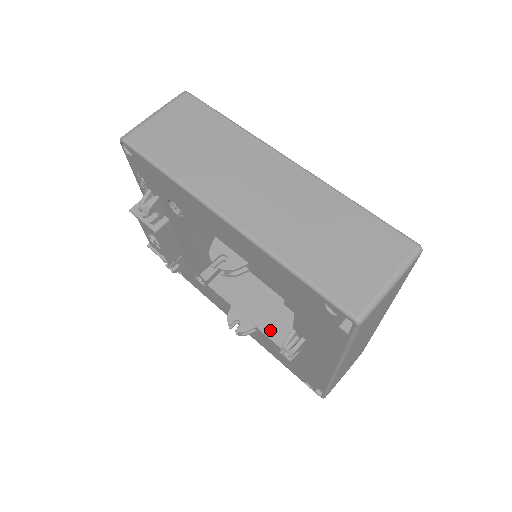
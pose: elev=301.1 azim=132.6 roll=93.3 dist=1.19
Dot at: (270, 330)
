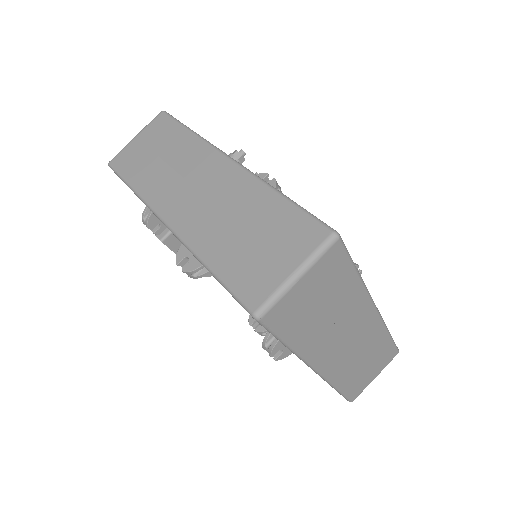
Dot at: occluded
